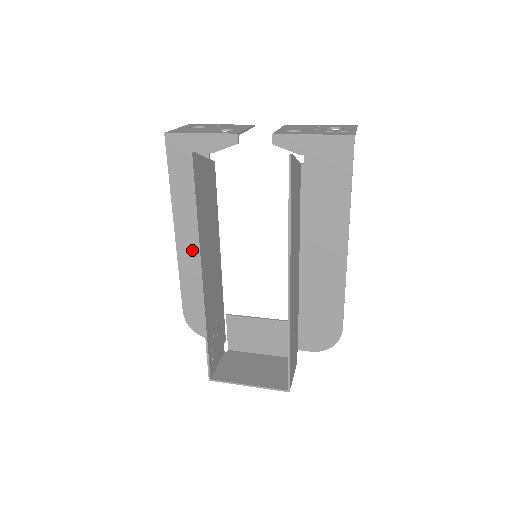
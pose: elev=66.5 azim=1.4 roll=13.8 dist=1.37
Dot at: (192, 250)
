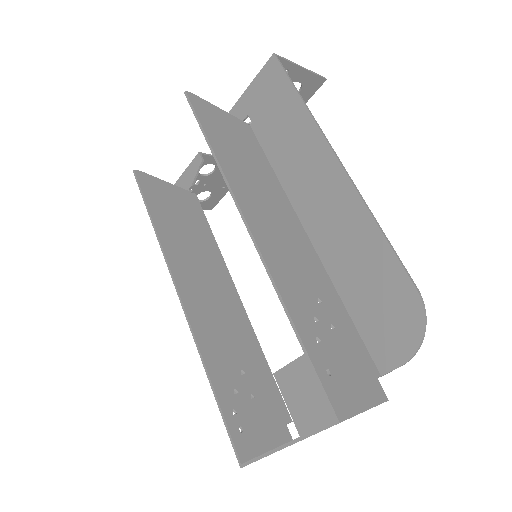
Dot at: occluded
